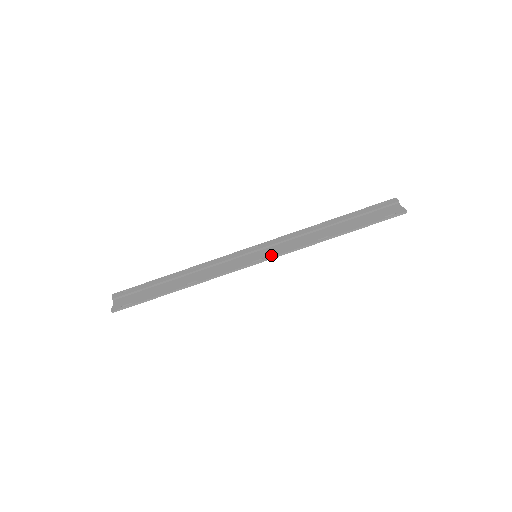
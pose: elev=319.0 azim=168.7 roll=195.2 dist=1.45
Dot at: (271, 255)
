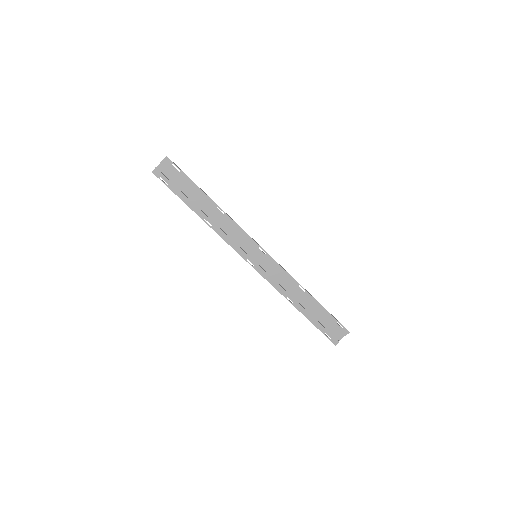
Dot at: (259, 271)
